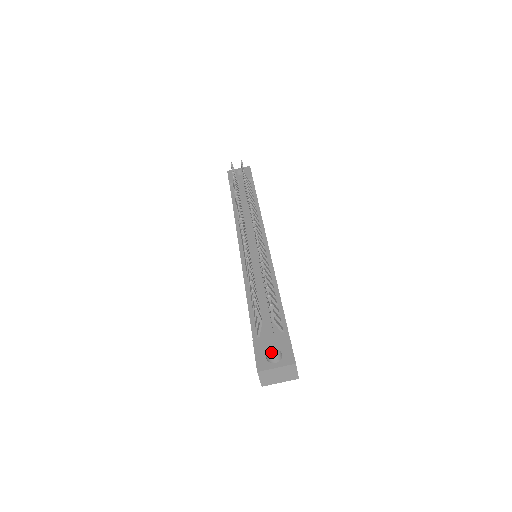
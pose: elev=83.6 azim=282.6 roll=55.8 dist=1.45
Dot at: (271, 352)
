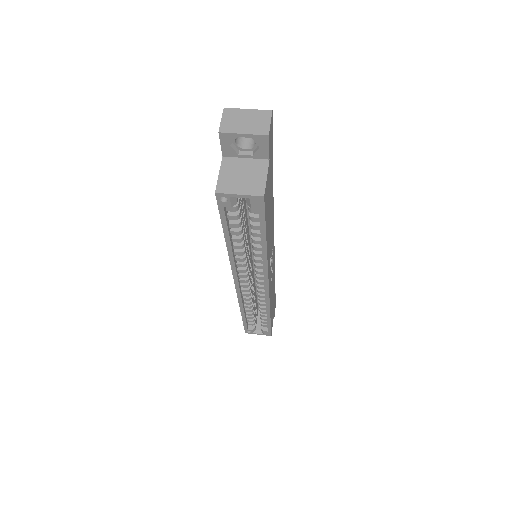
Dot at: occluded
